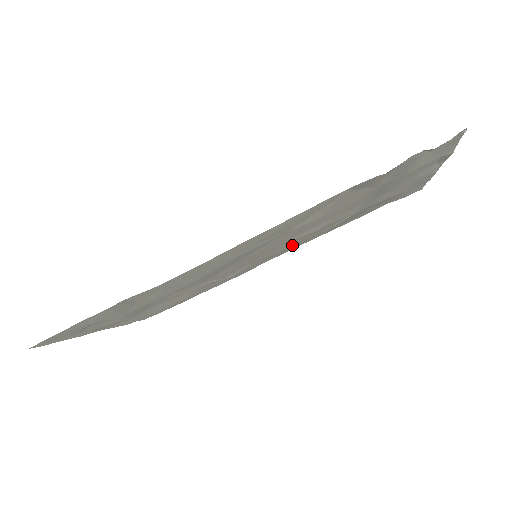
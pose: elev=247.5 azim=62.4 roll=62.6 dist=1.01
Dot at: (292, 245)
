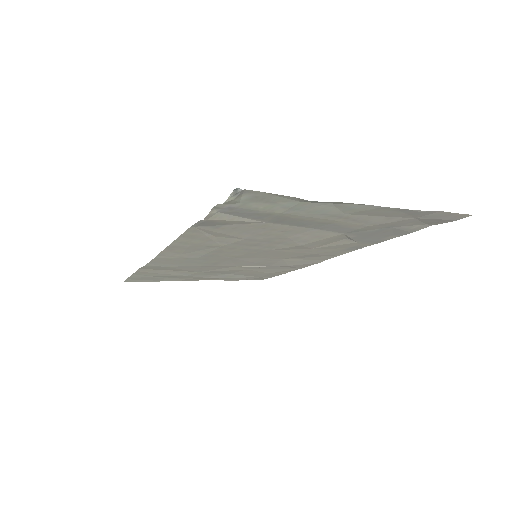
Dot at: (313, 251)
